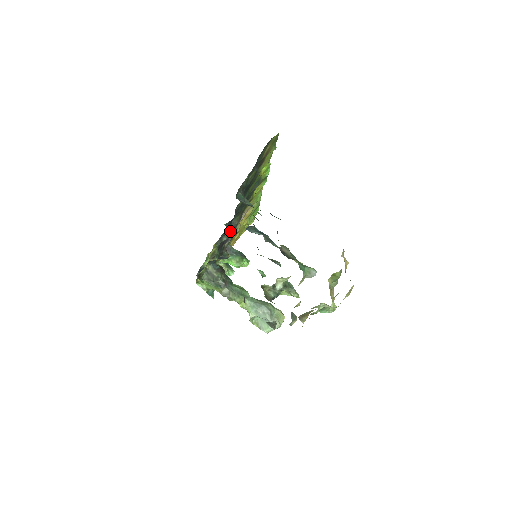
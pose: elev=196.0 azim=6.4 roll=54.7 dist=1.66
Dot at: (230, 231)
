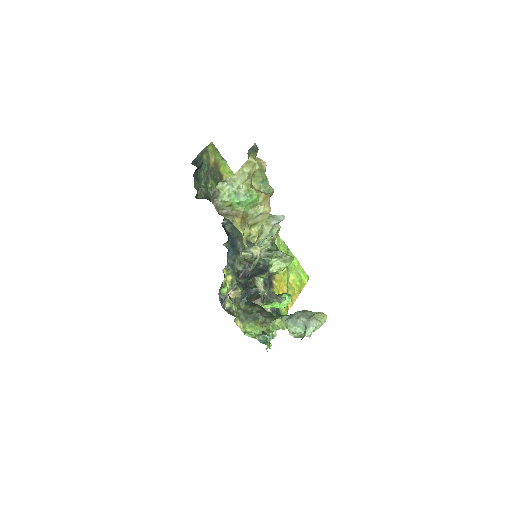
Dot at: (247, 263)
